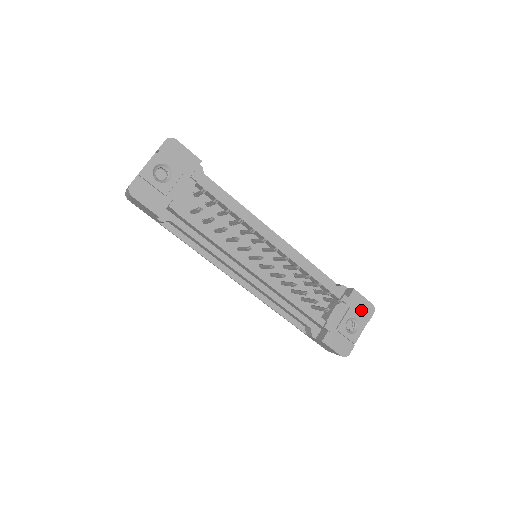
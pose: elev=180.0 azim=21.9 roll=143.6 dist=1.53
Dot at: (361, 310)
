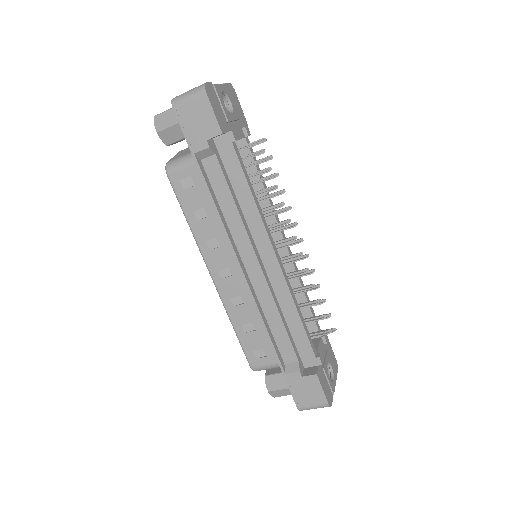
Dot at: (332, 360)
